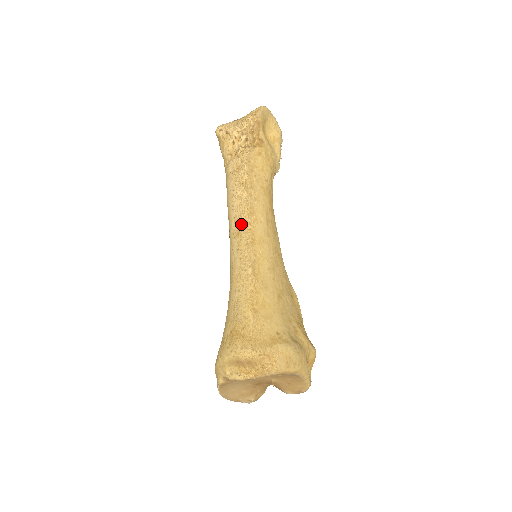
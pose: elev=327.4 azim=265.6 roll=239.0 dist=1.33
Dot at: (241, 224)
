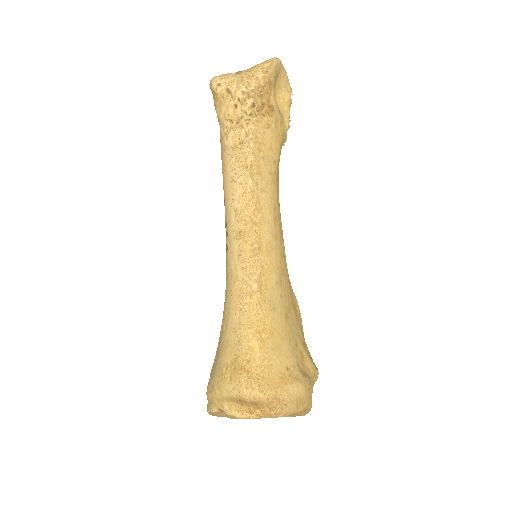
Dot at: (244, 222)
